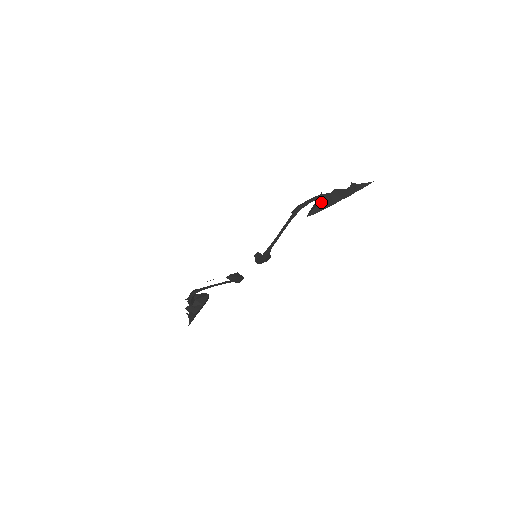
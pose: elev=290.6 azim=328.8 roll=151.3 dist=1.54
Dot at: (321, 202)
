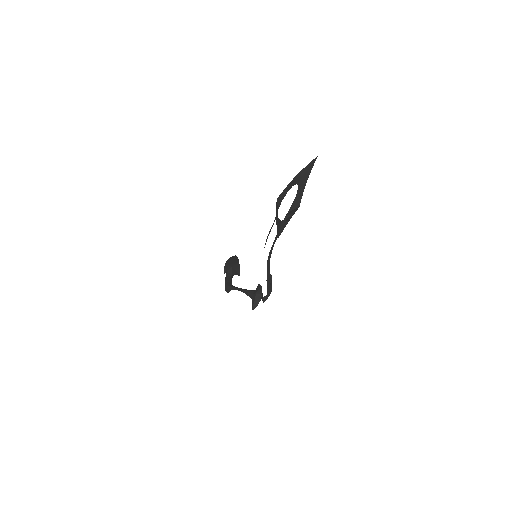
Dot at: occluded
